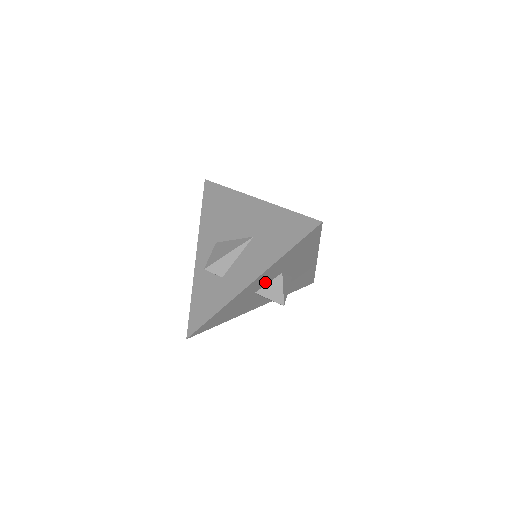
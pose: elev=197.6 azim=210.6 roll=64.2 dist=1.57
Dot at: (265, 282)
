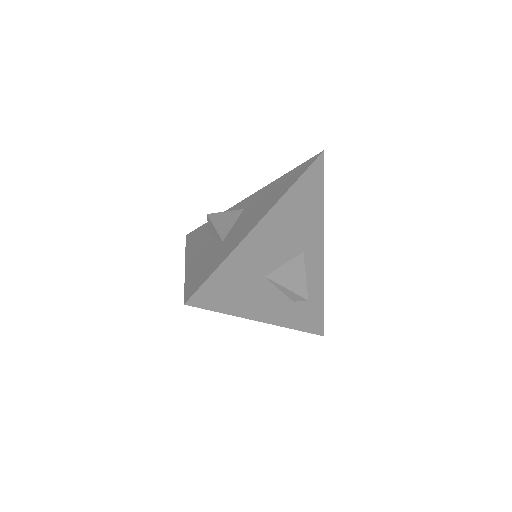
Dot at: occluded
